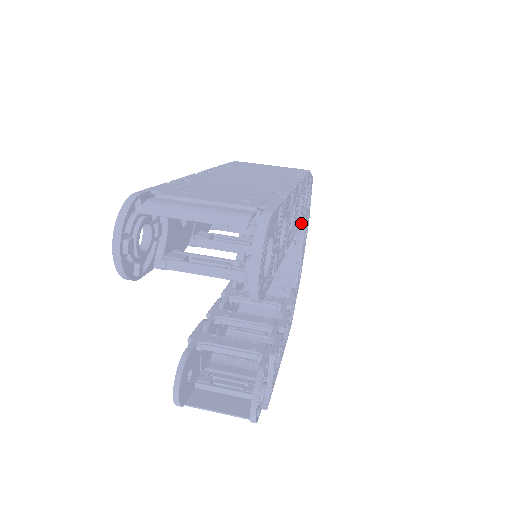
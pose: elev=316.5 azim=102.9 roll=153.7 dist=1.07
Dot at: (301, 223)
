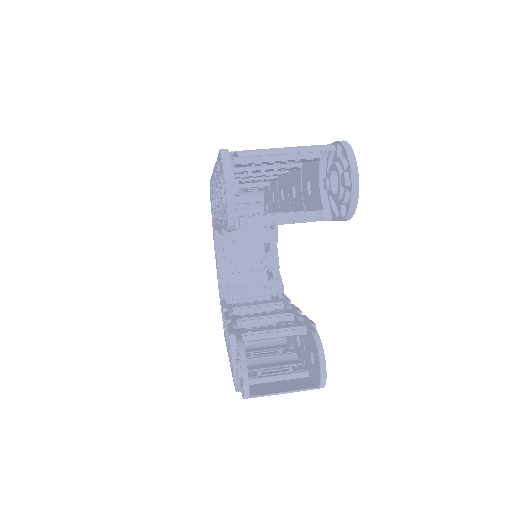
Dot at: (274, 229)
